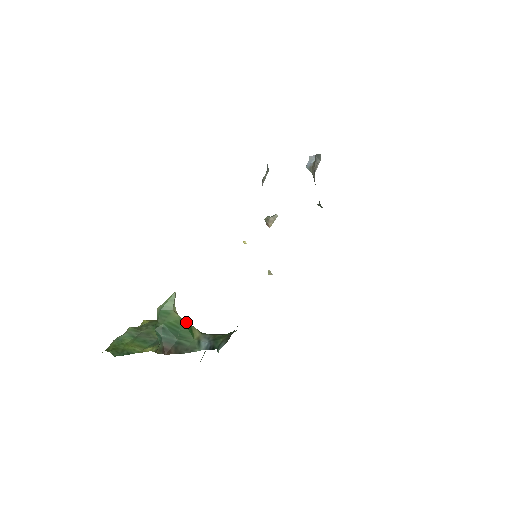
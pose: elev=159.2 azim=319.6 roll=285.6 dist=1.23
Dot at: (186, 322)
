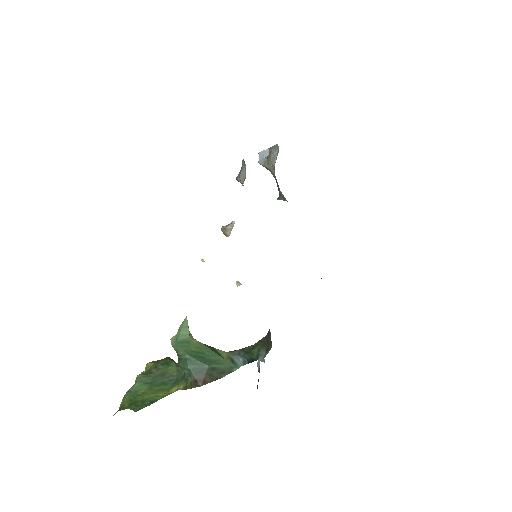
Dot at: (207, 345)
